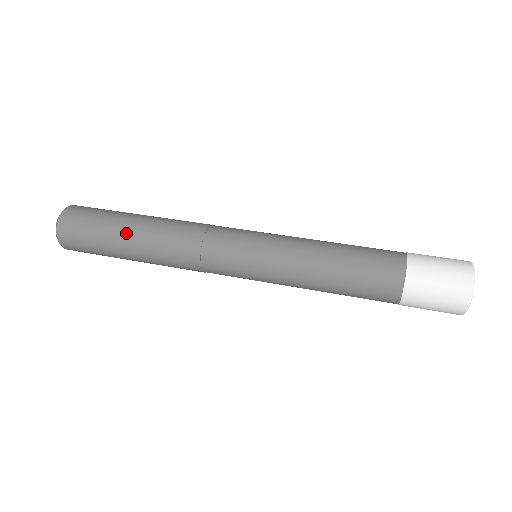
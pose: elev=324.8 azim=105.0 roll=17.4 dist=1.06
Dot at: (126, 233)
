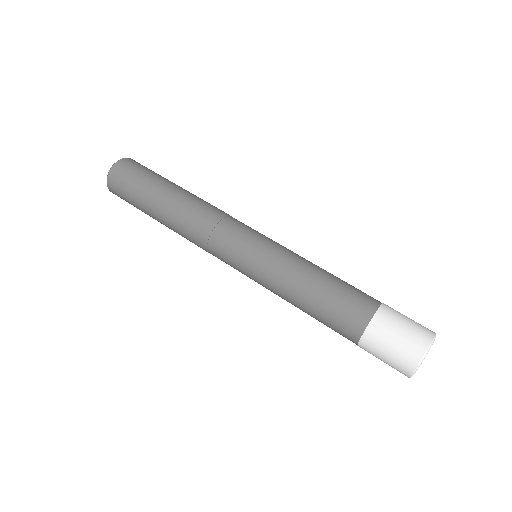
Dot at: (162, 193)
